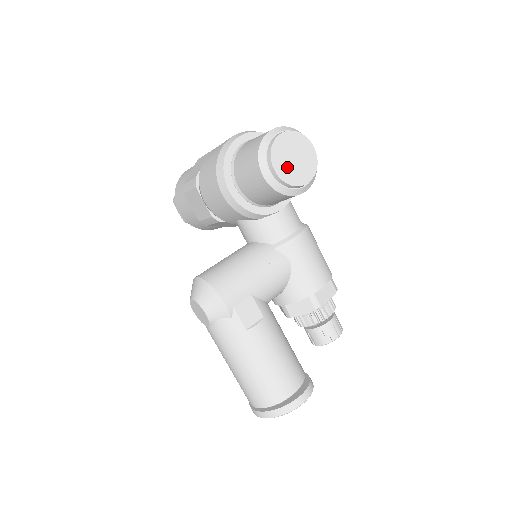
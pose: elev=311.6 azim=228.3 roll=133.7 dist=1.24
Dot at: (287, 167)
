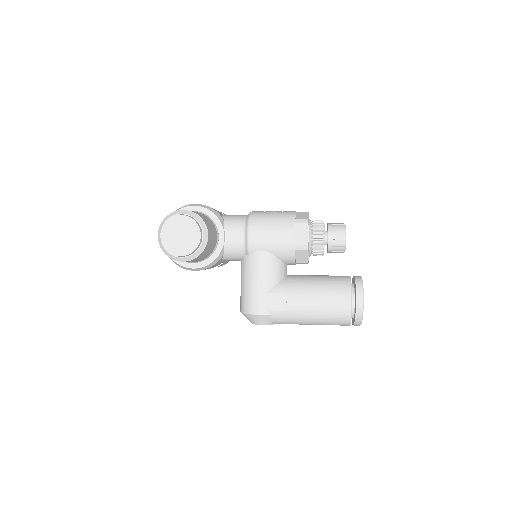
Dot at: (183, 245)
